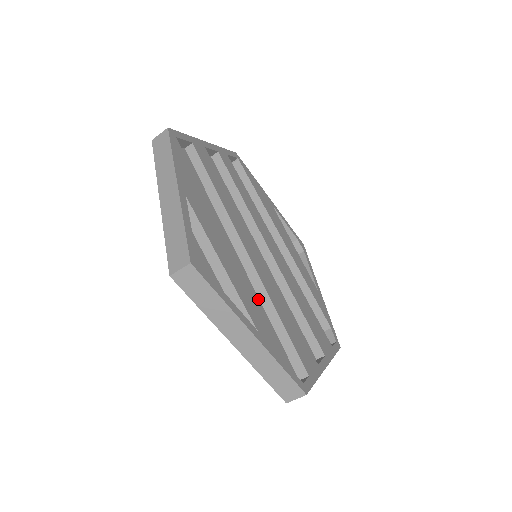
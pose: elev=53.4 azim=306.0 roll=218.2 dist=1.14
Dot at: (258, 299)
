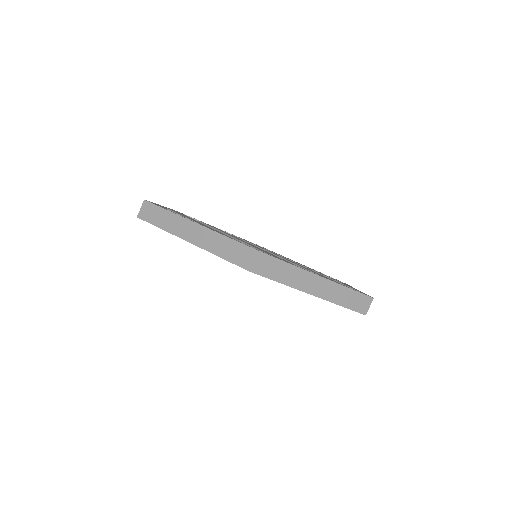
Dot at: occluded
